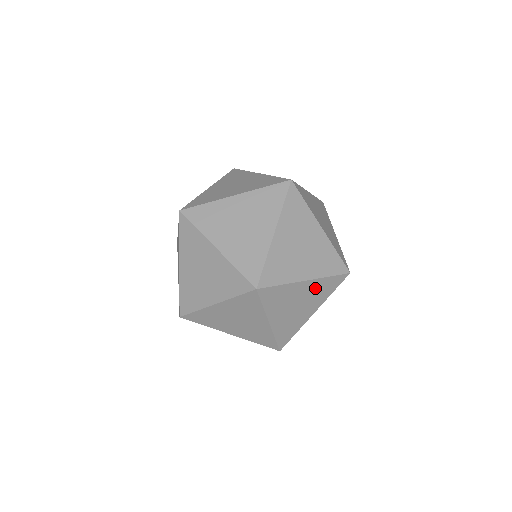
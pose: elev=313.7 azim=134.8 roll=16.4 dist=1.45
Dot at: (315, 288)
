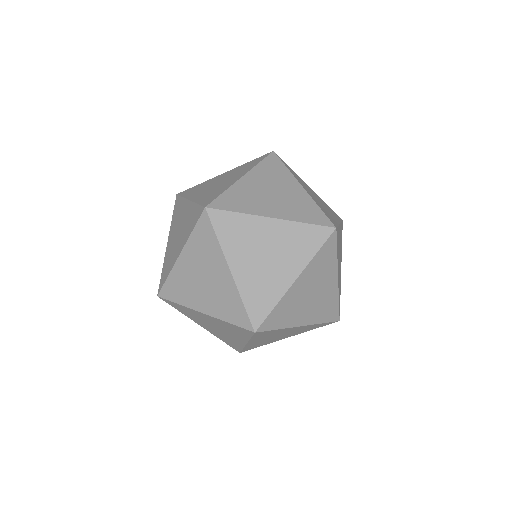
Dot at: (340, 235)
